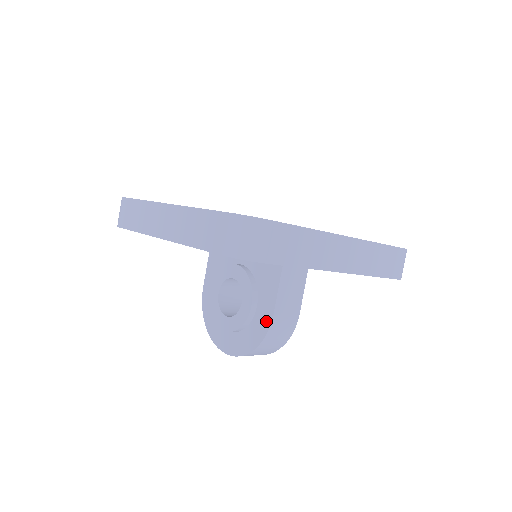
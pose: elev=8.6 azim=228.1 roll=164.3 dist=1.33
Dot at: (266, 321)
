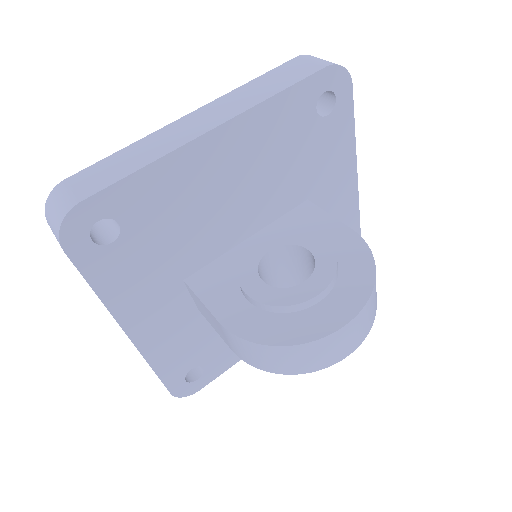
Dot at: (353, 240)
